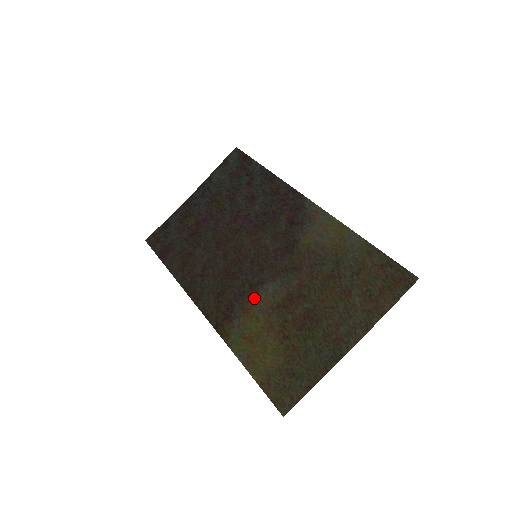
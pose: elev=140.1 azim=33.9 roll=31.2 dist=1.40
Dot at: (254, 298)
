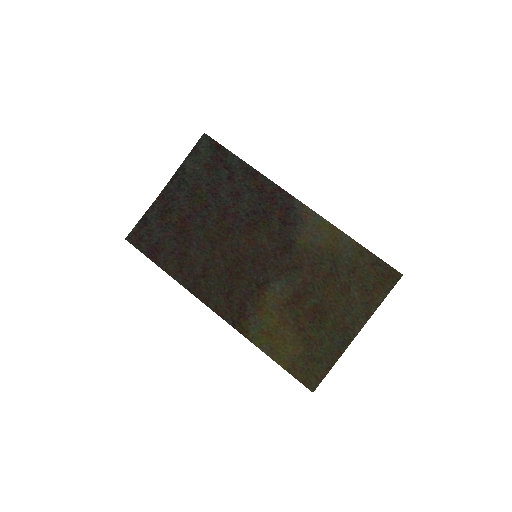
Dot at: (264, 296)
